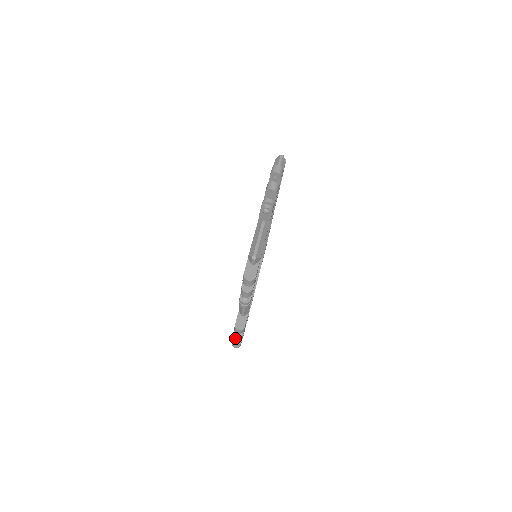
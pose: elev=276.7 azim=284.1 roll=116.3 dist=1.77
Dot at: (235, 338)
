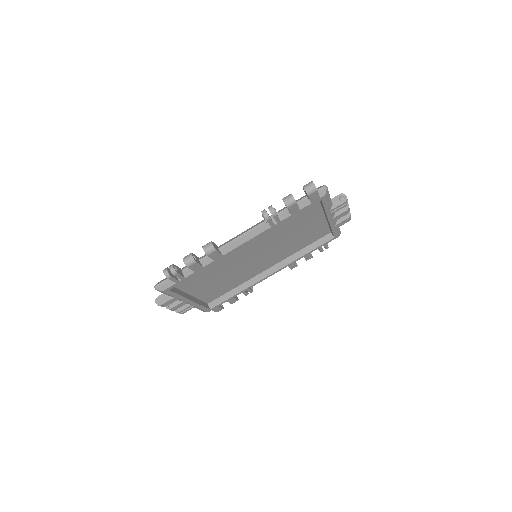
Dot at: (189, 256)
